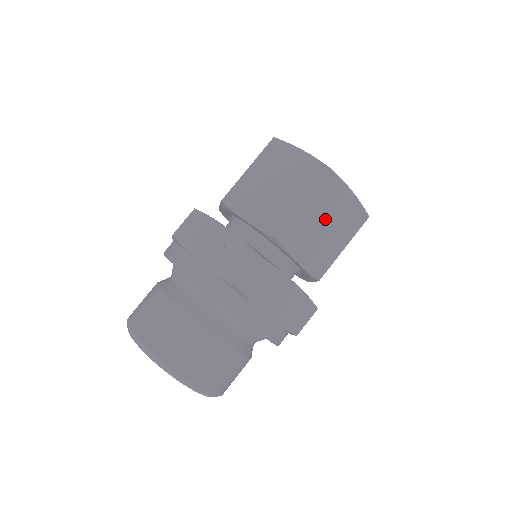
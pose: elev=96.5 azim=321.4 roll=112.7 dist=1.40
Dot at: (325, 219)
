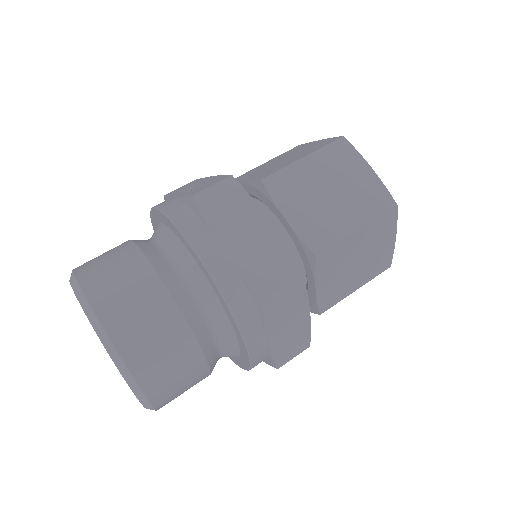
Dot at: (331, 184)
